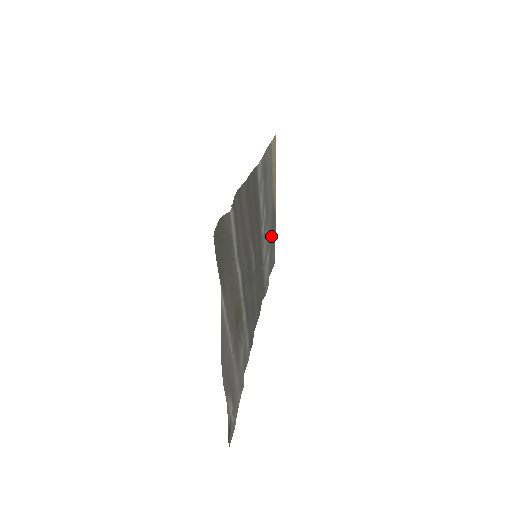
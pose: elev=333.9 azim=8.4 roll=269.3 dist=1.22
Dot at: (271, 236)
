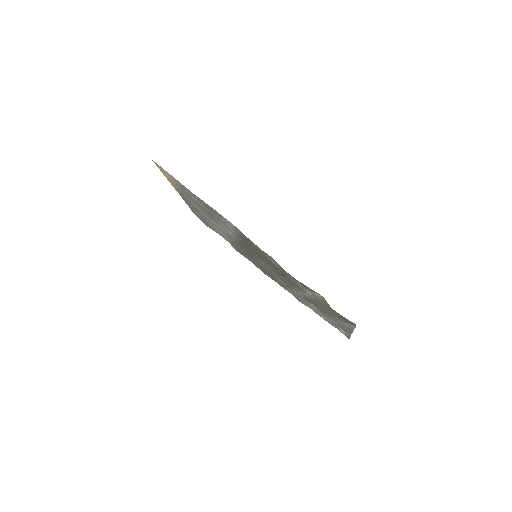
Dot at: occluded
